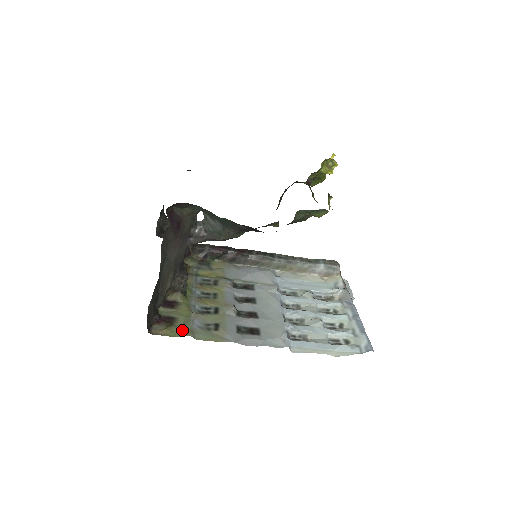
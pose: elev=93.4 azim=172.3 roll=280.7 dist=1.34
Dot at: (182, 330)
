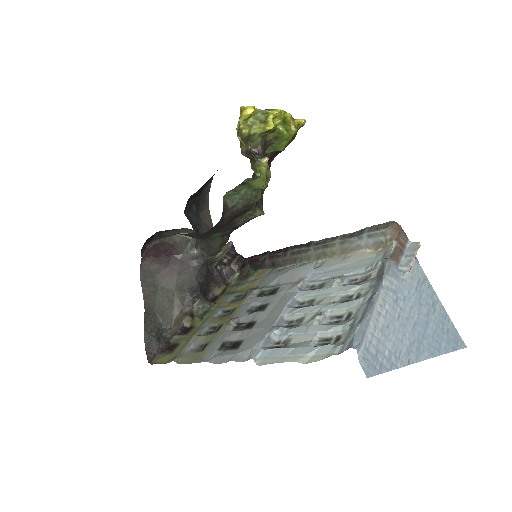
Dot at: (174, 356)
